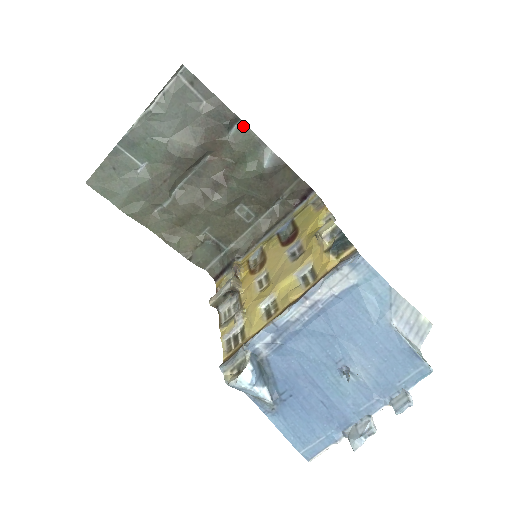
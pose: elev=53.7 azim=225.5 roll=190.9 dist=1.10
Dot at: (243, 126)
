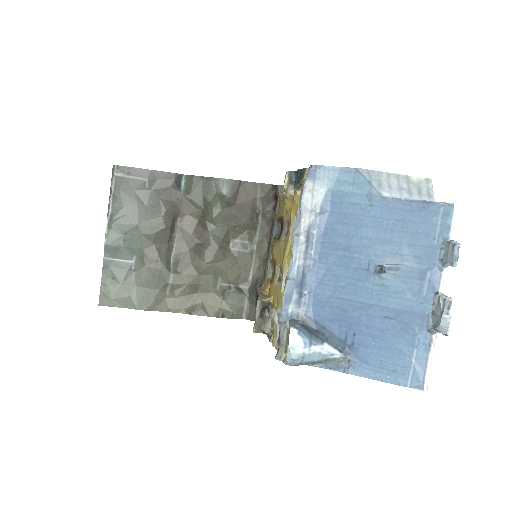
Dot at: (188, 178)
